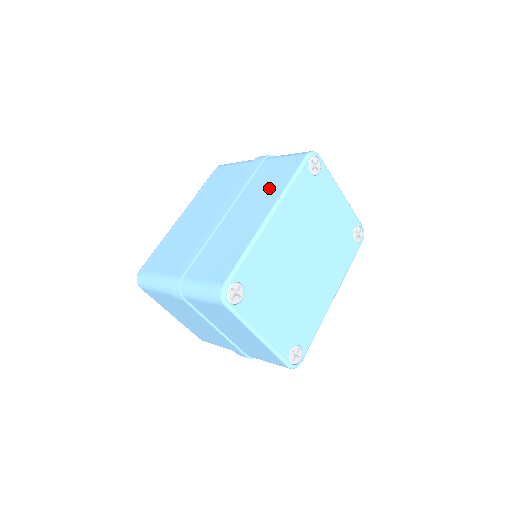
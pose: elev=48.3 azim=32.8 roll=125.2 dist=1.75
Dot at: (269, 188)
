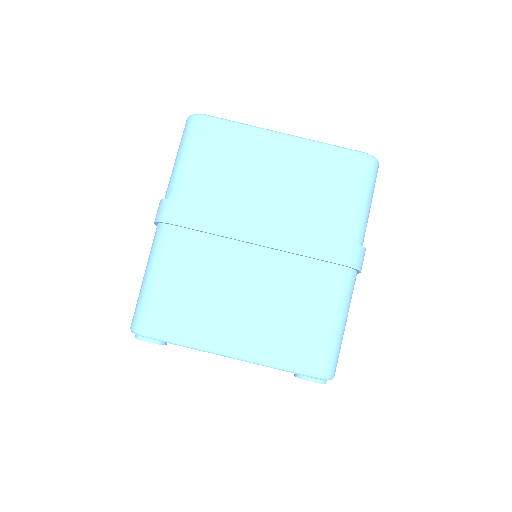
Dot at: occluded
